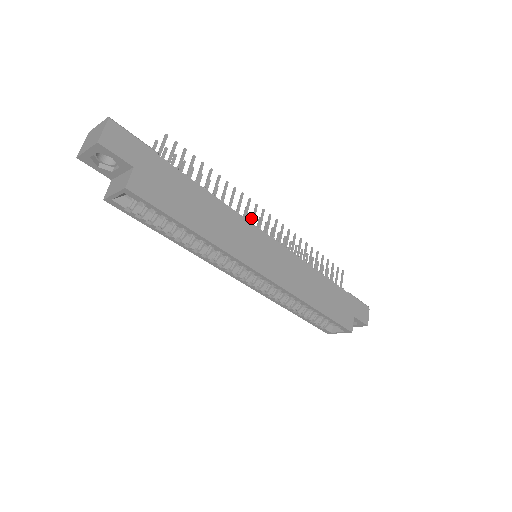
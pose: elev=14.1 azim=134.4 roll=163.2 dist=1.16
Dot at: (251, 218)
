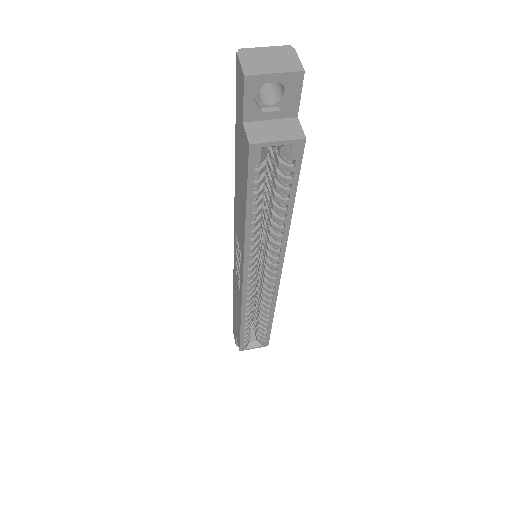
Dot at: occluded
